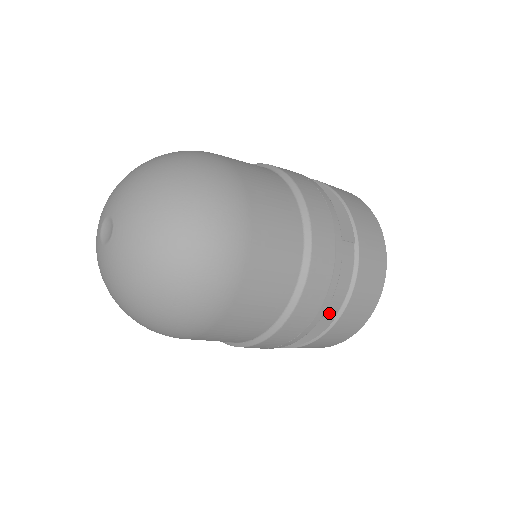
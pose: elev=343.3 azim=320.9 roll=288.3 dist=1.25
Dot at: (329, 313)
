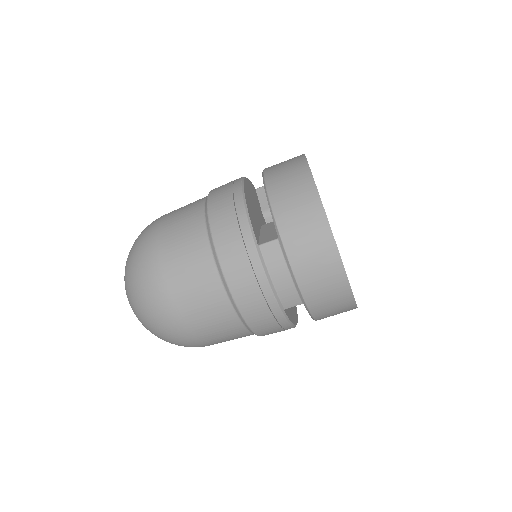
Dot at: (290, 303)
